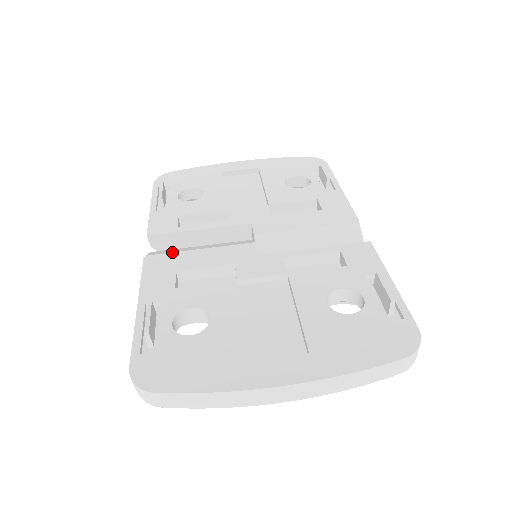
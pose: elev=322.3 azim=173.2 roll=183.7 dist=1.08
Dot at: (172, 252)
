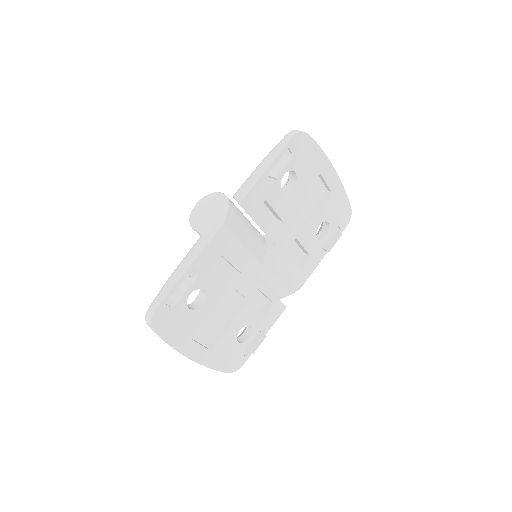
Dot at: (234, 236)
